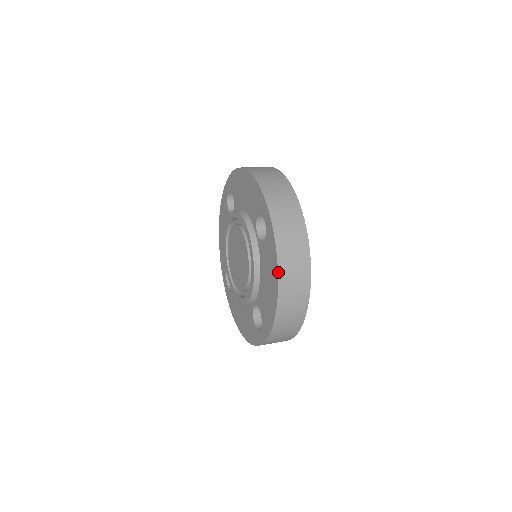
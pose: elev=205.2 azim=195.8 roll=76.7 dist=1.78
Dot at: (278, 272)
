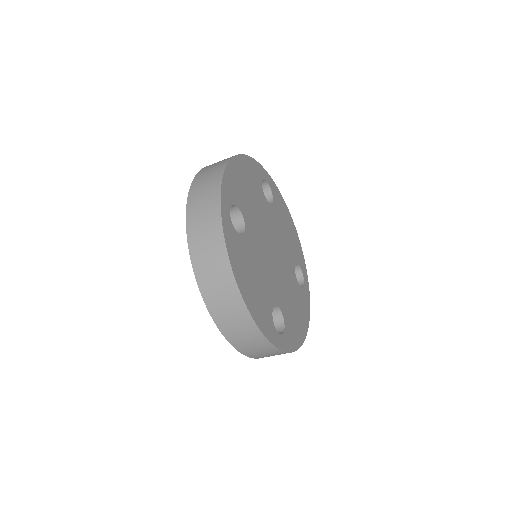
Dot at: (196, 280)
